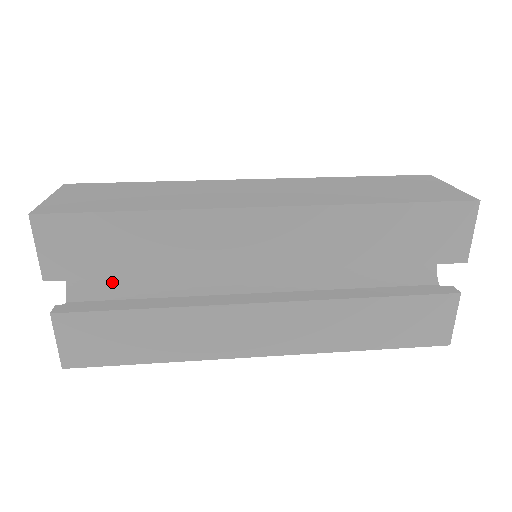
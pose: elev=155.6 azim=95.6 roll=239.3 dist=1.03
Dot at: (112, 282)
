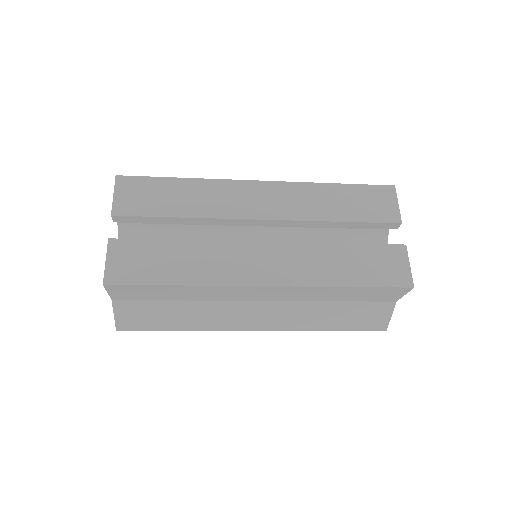
Dot at: occluded
